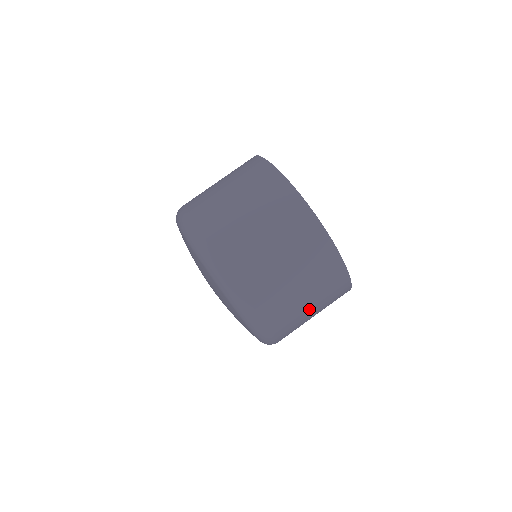
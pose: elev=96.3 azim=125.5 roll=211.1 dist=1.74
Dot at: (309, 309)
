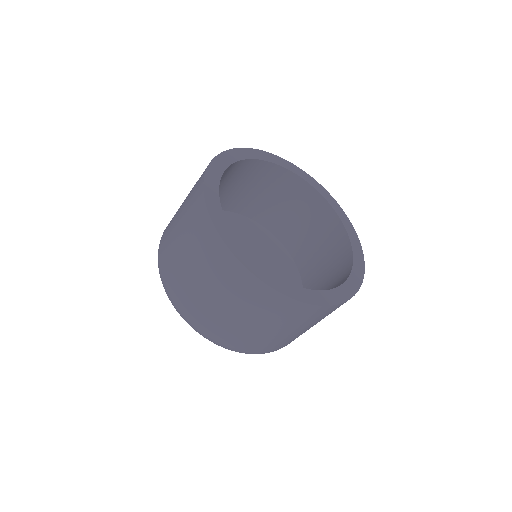
Dot at: occluded
